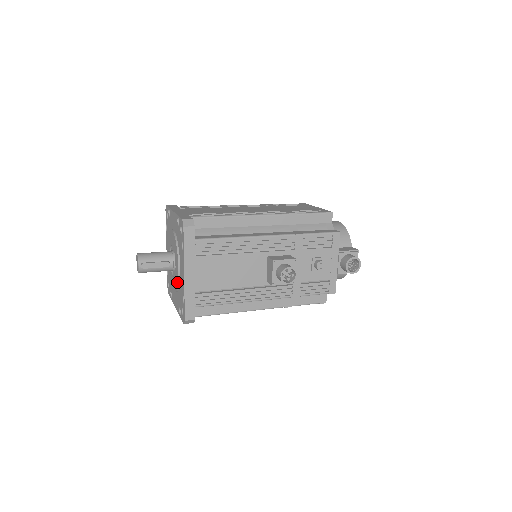
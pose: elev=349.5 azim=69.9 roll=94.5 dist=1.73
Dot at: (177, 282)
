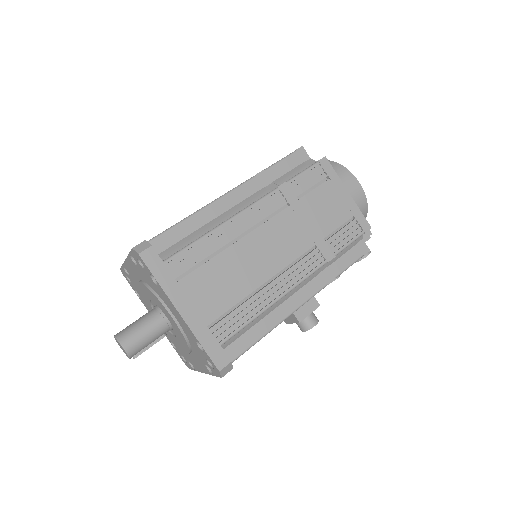
Dot at: (178, 347)
